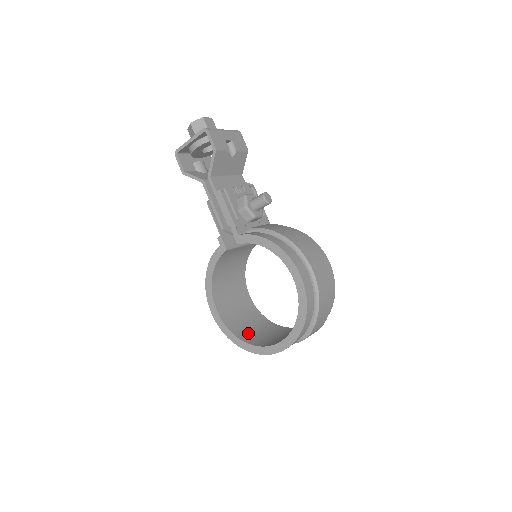
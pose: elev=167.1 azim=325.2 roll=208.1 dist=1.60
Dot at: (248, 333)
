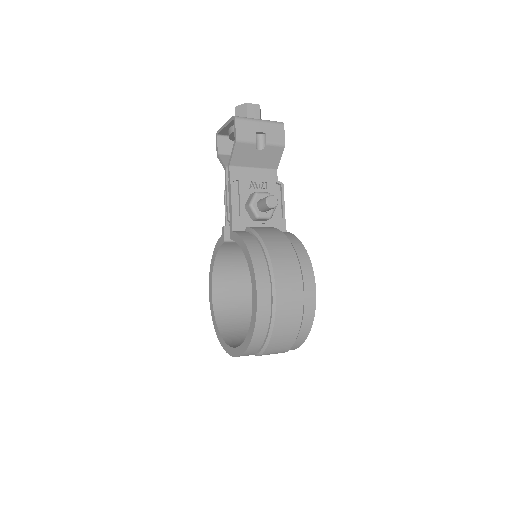
Dot at: (232, 326)
